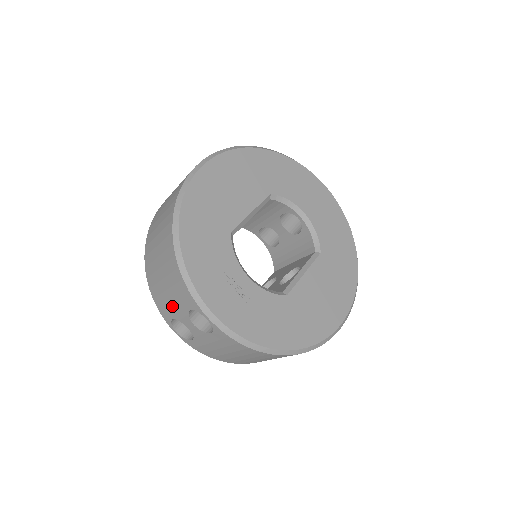
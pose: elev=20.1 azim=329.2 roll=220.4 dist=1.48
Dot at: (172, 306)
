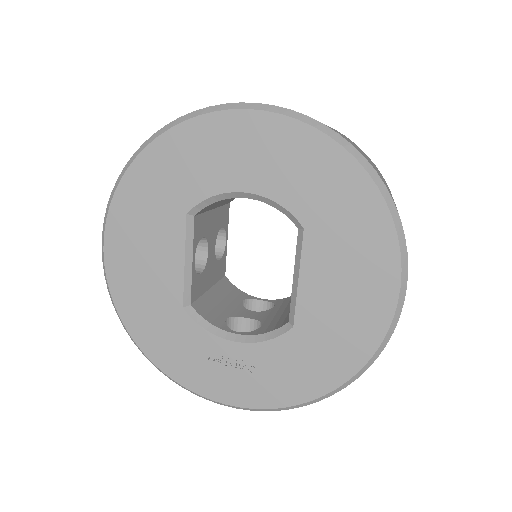
Dot at: occluded
